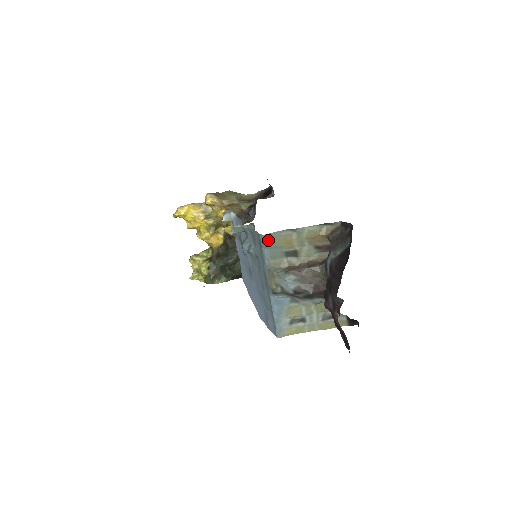
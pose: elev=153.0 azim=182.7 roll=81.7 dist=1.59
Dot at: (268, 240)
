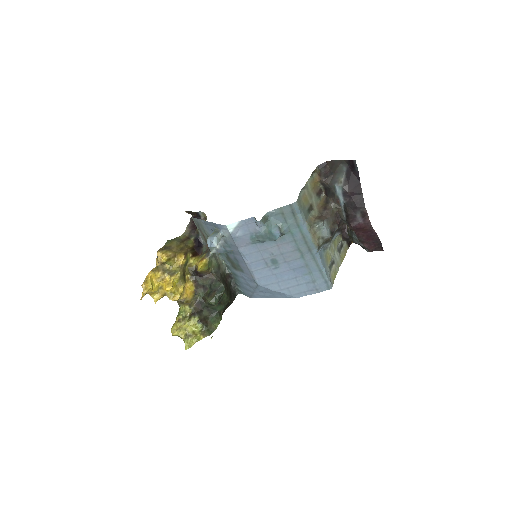
Dot at: (299, 204)
